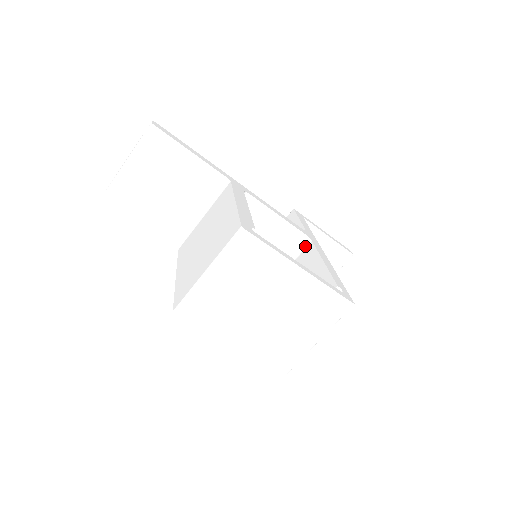
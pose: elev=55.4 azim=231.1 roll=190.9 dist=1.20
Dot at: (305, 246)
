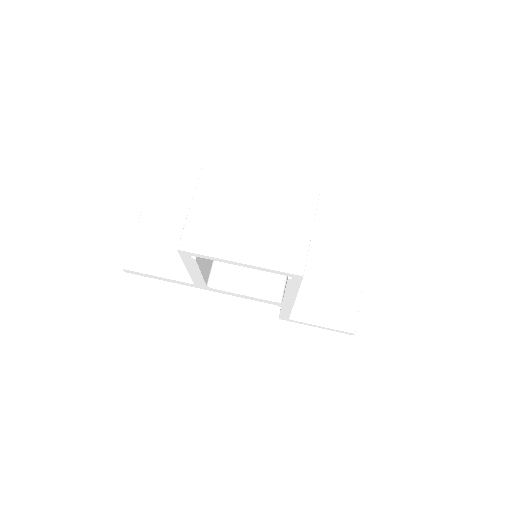
Dot at: occluded
